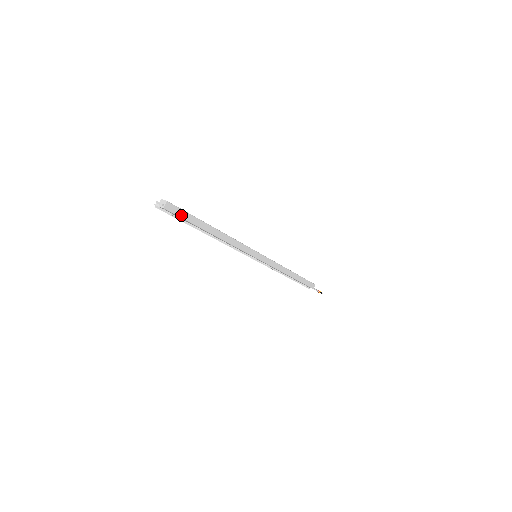
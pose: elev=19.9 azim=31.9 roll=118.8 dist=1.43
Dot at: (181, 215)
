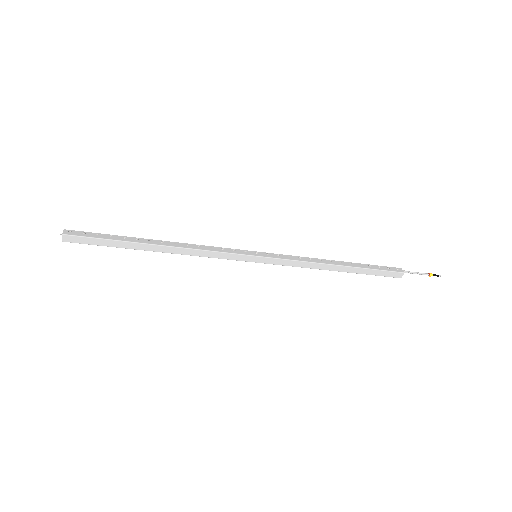
Dot at: (92, 242)
